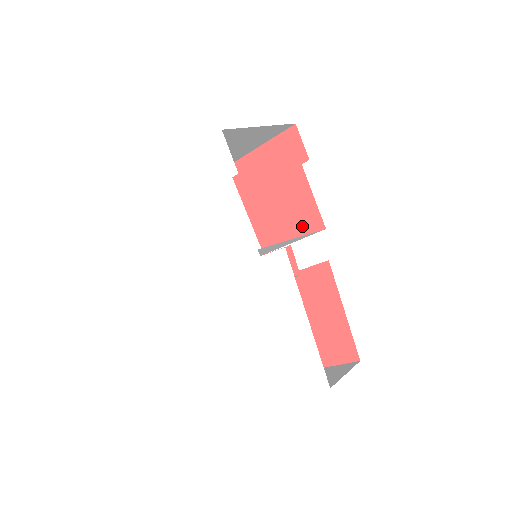
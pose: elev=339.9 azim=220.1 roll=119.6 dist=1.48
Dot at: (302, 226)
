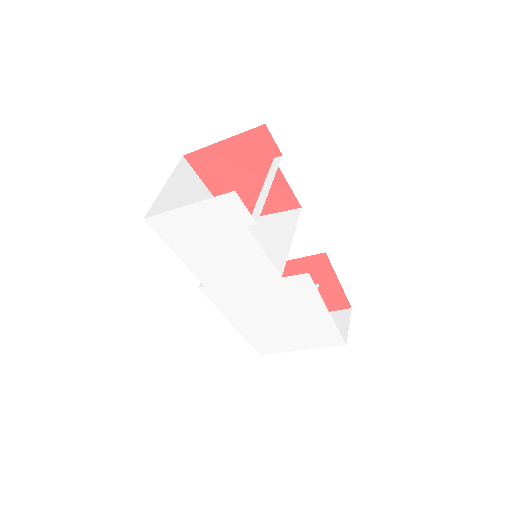
Dot at: (276, 205)
